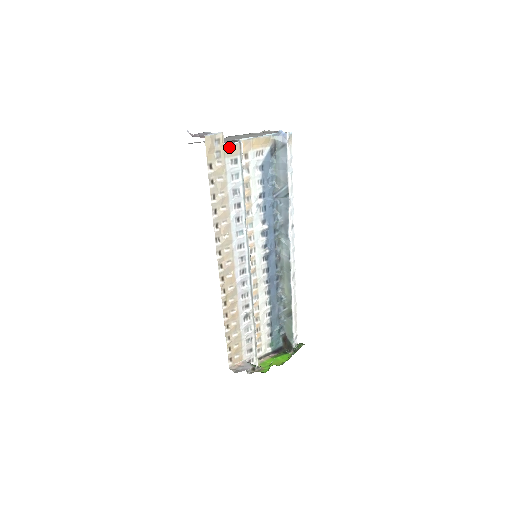
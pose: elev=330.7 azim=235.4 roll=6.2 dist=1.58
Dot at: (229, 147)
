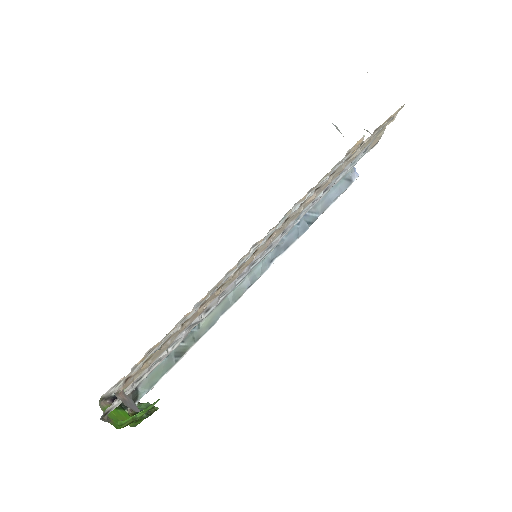
Dot at: (382, 134)
